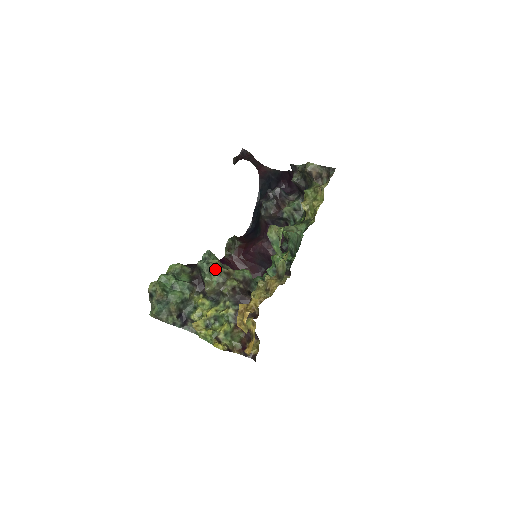
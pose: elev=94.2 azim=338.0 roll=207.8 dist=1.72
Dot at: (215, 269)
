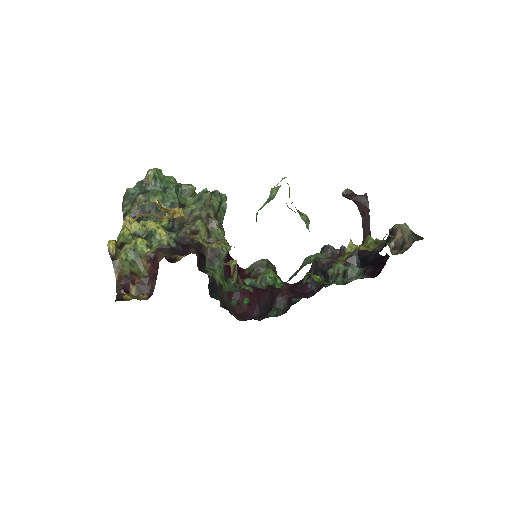
Dot at: (206, 200)
